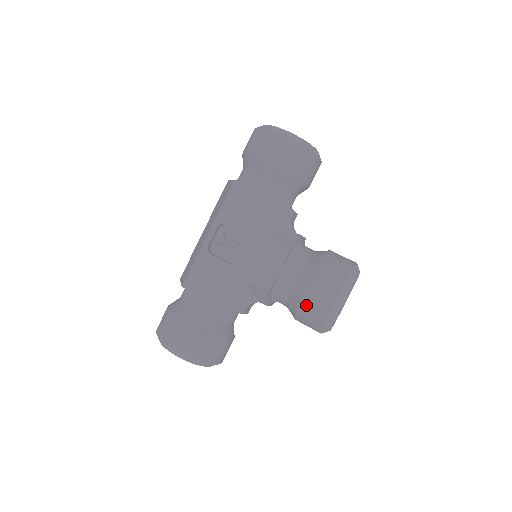
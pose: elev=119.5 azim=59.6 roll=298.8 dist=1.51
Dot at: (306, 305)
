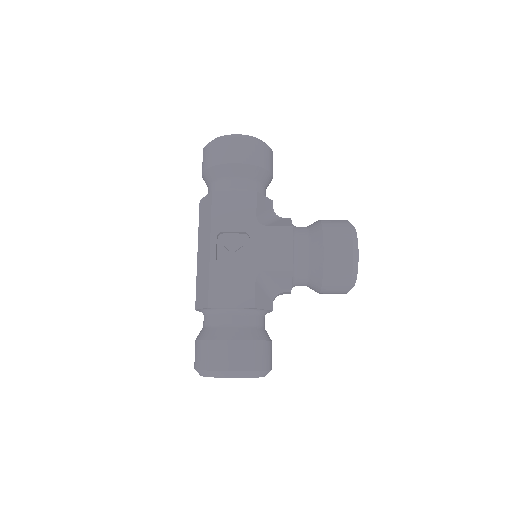
Dot at: (329, 267)
